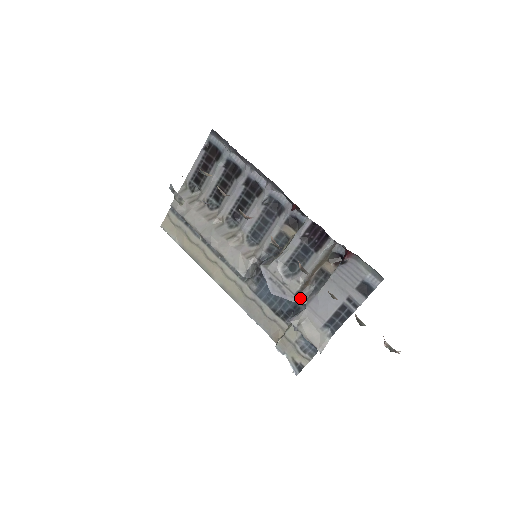
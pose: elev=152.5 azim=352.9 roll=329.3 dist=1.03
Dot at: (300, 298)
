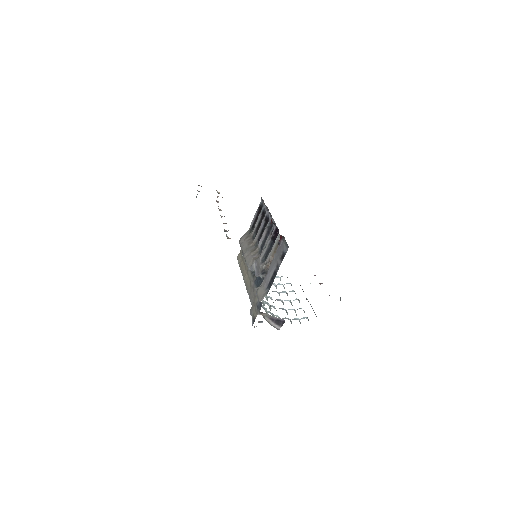
Dot at: (263, 273)
